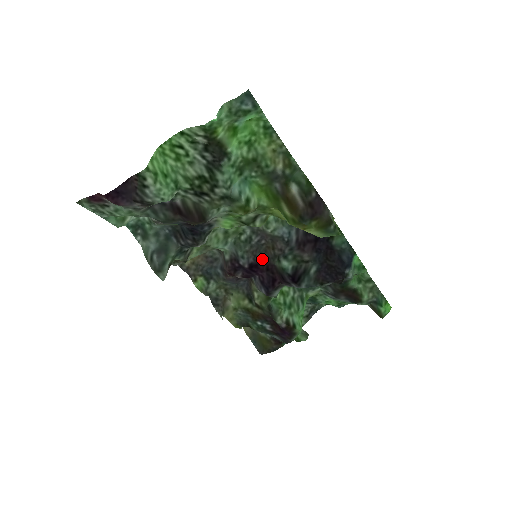
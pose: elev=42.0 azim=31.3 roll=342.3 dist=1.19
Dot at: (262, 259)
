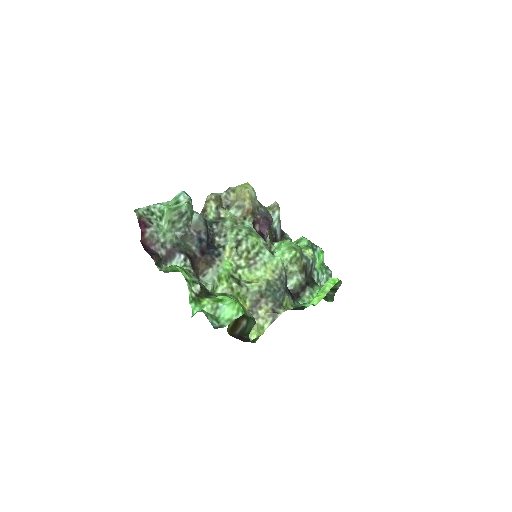
Dot at: occluded
